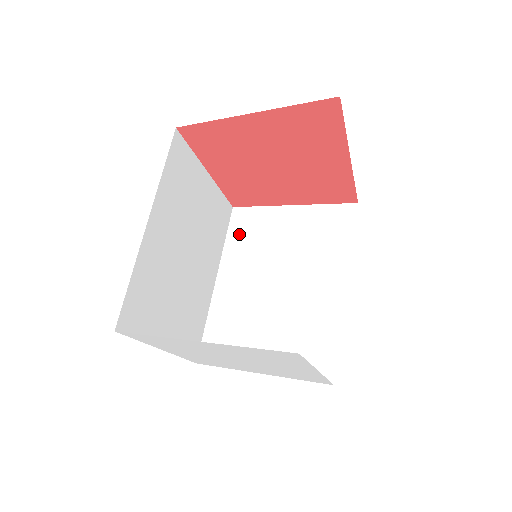
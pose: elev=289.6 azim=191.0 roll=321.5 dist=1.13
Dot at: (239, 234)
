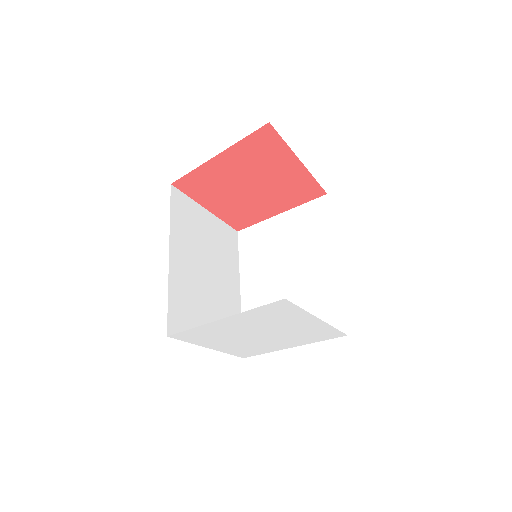
Dot at: (248, 250)
